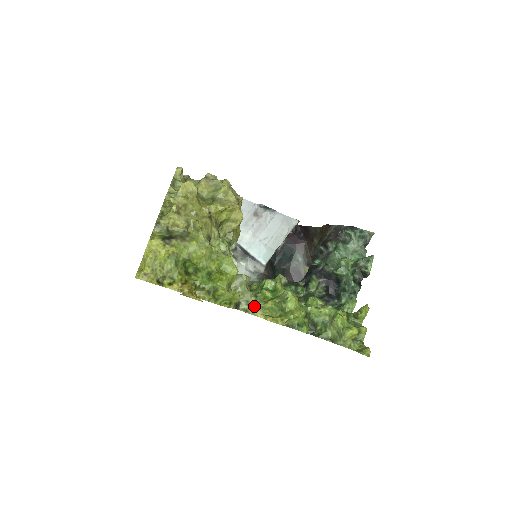
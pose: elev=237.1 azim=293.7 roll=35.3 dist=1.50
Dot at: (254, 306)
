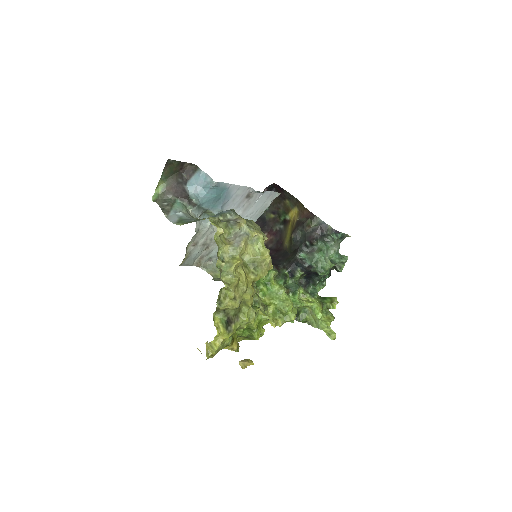
Dot at: occluded
